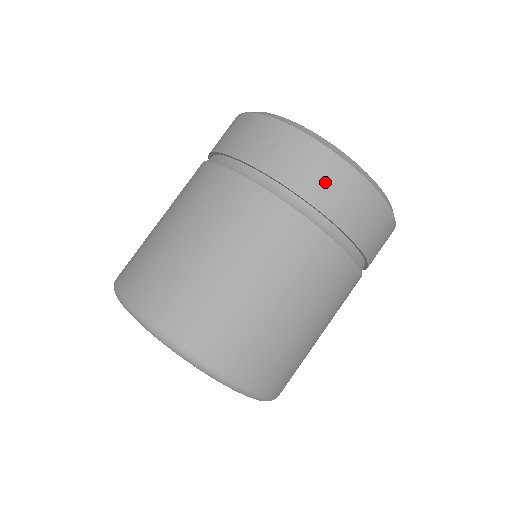
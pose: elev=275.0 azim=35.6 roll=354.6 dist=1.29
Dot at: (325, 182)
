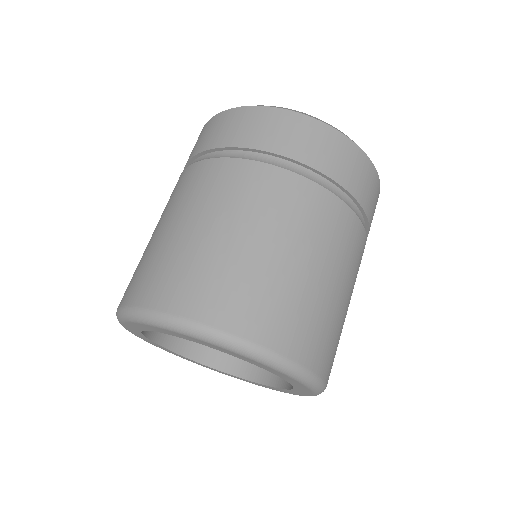
Dot at: (334, 155)
